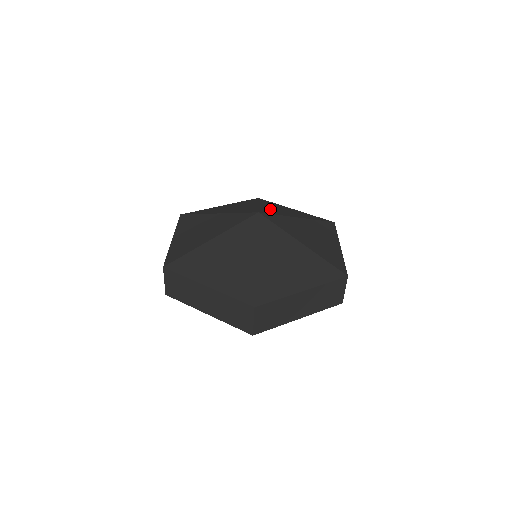
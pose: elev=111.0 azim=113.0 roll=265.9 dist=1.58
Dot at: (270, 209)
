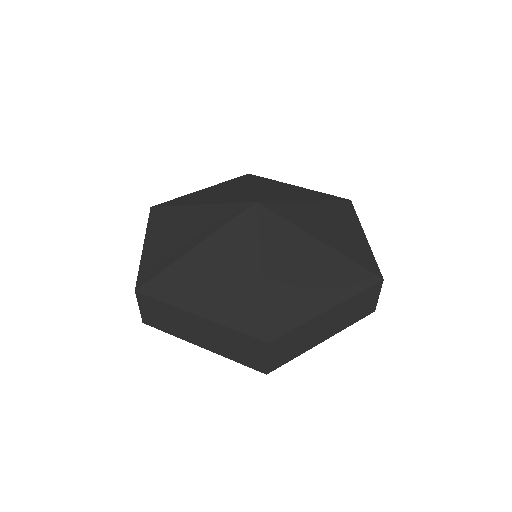
Dot at: (269, 192)
